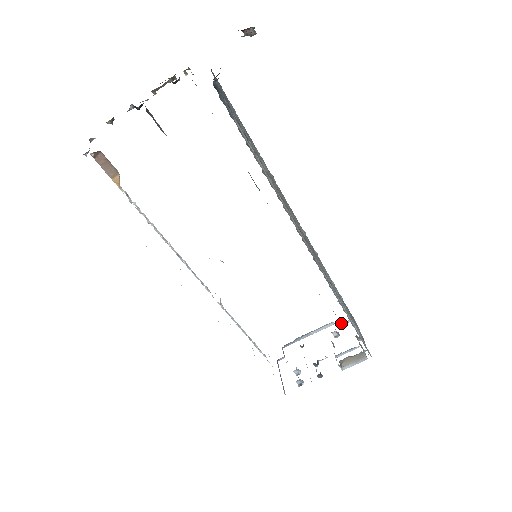
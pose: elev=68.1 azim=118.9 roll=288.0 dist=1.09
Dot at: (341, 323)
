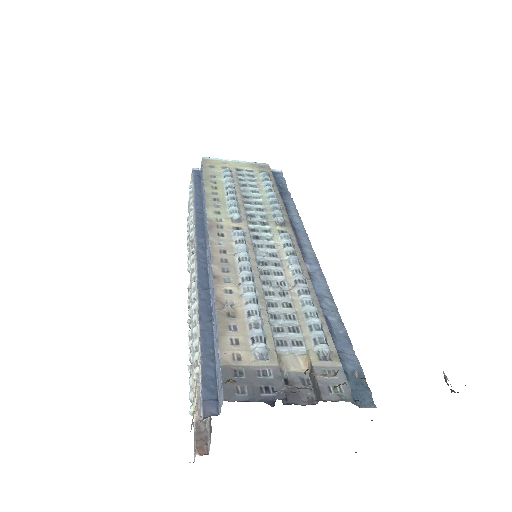
Dot at: occluded
